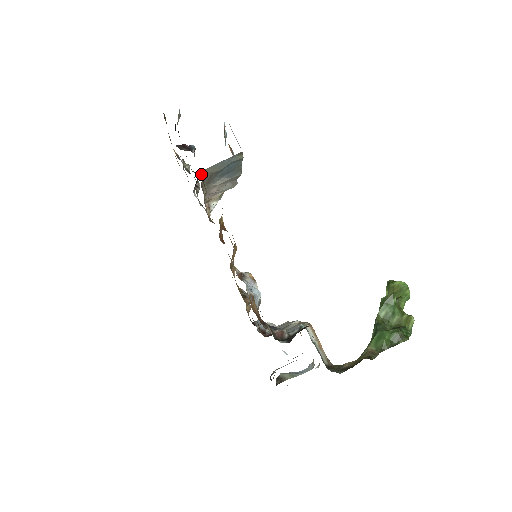
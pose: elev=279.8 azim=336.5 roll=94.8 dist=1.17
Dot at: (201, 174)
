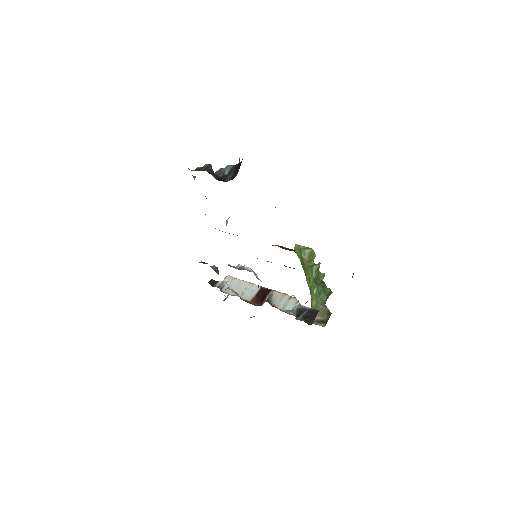
Dot at: occluded
